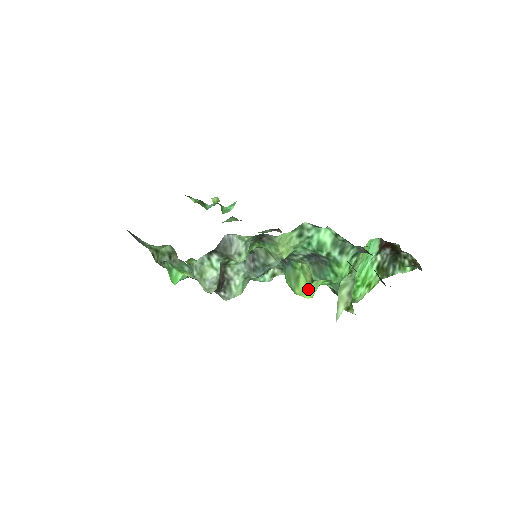
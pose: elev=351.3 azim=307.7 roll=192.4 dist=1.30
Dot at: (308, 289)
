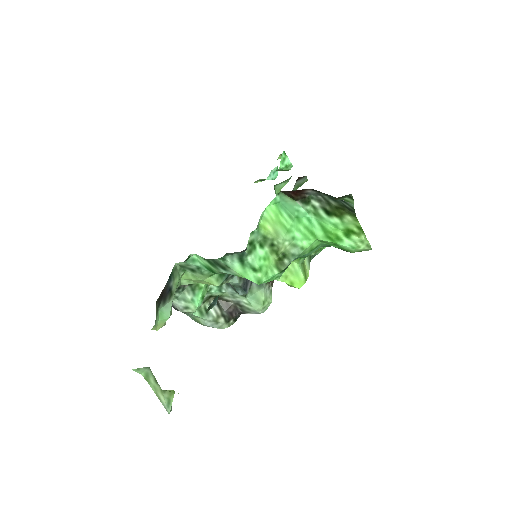
Dot at: (286, 283)
